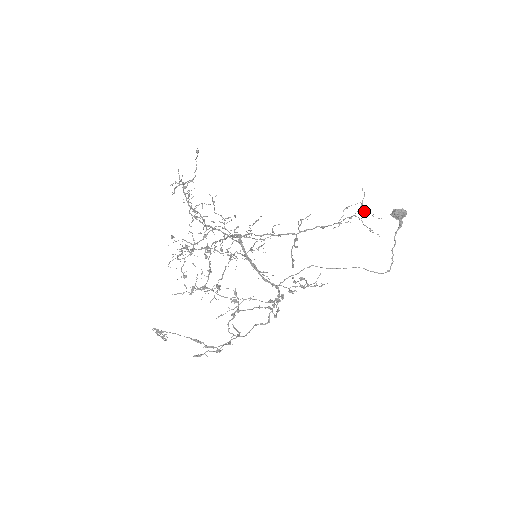
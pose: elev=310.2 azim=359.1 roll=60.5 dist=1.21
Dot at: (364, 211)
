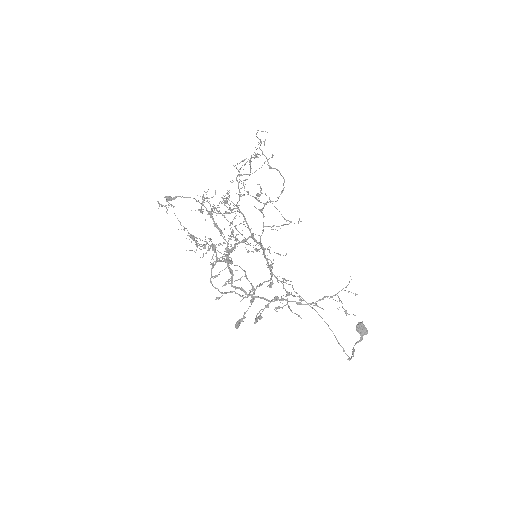
Dot at: occluded
